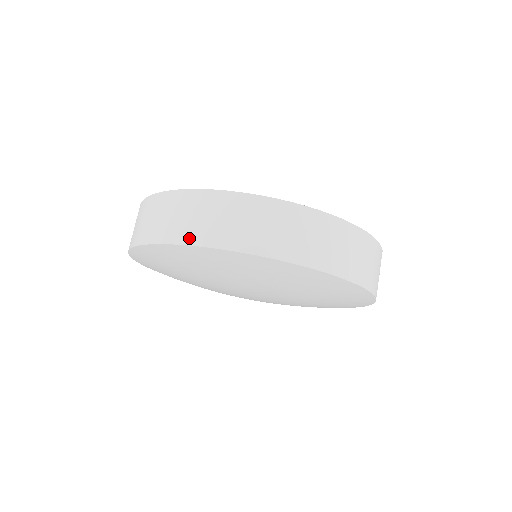
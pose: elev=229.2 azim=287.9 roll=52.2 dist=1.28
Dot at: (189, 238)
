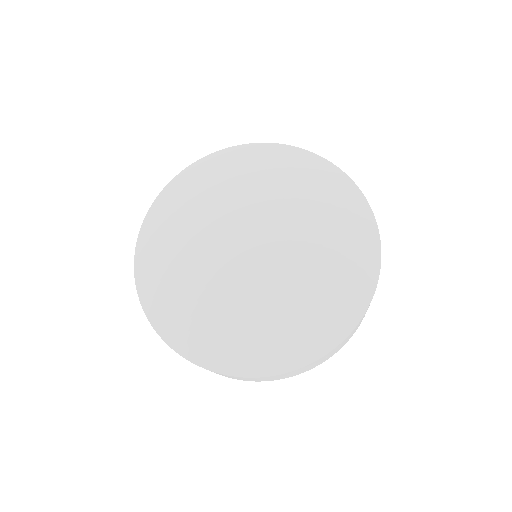
Dot at: occluded
